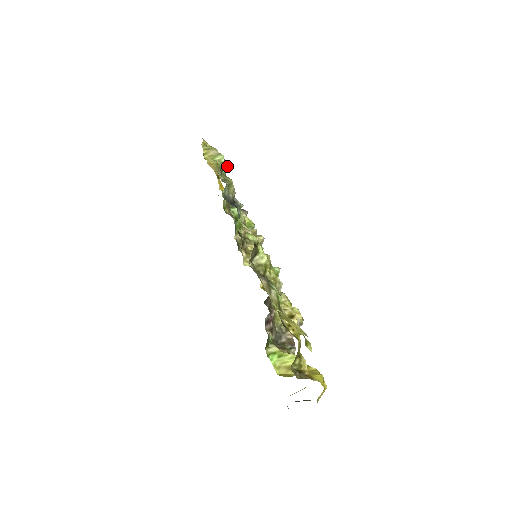
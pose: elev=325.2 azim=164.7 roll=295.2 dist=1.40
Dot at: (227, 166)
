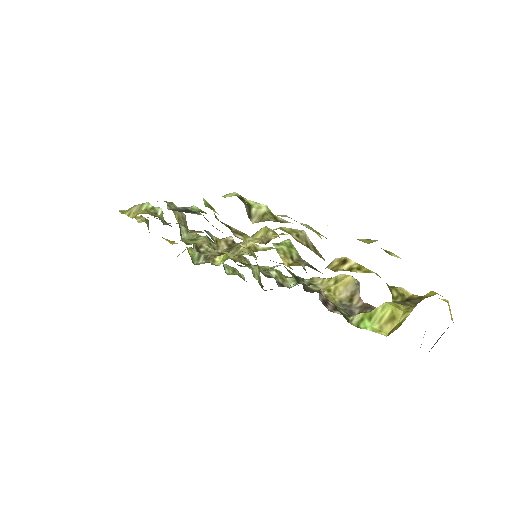
Dot at: (158, 208)
